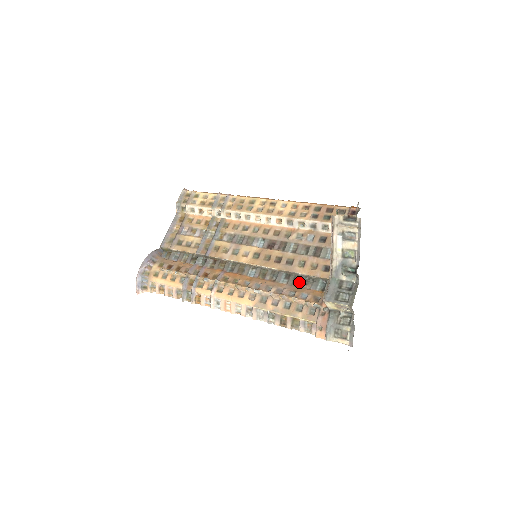
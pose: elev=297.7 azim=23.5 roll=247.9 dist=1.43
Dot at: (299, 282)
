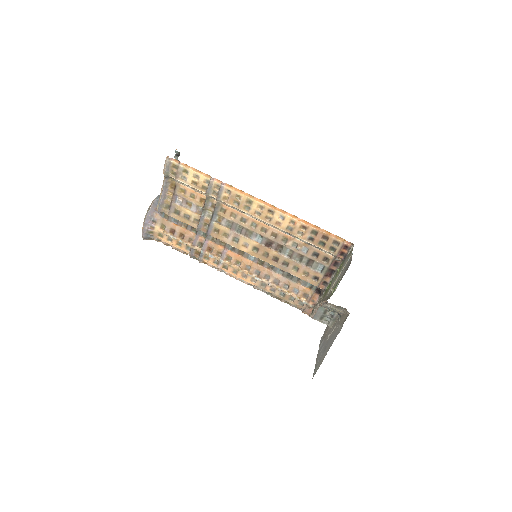
Dot at: (292, 276)
